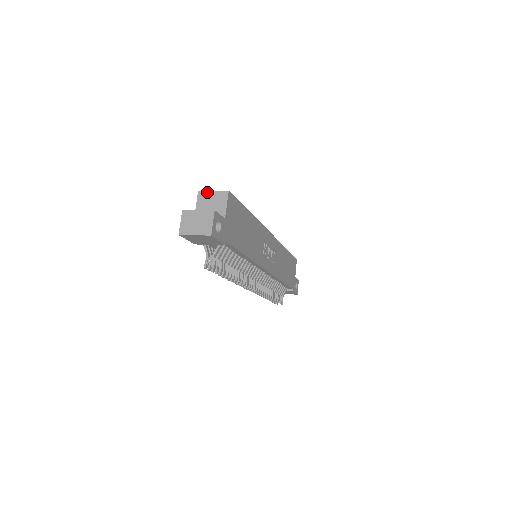
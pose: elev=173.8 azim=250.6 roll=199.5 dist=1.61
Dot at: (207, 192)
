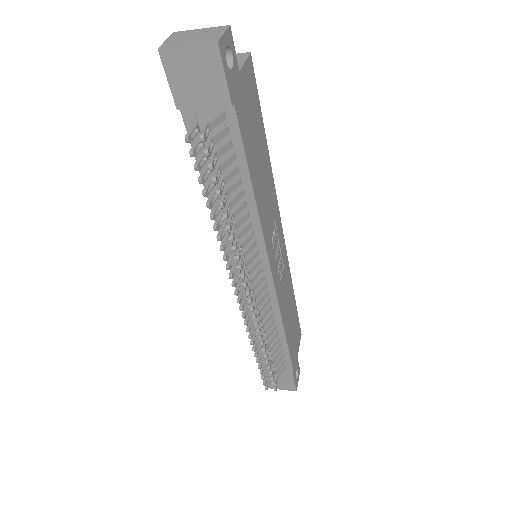
Dot at: occluded
